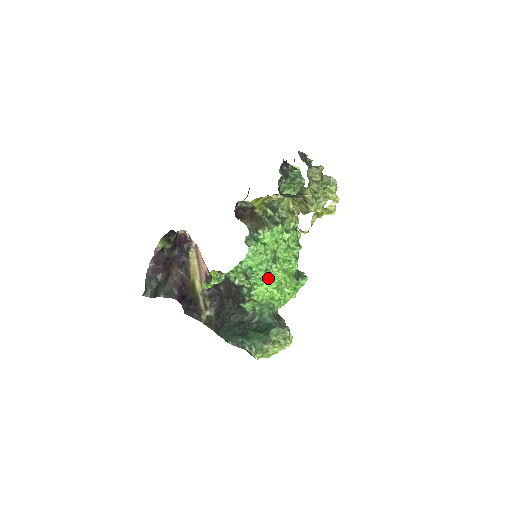
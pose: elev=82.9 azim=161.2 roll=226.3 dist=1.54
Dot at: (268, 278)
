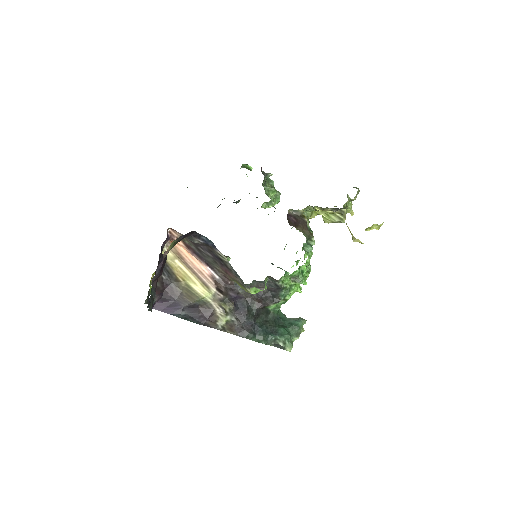
Dot at: (306, 279)
